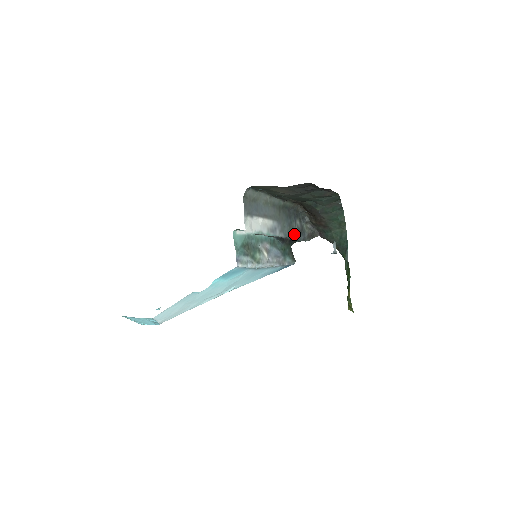
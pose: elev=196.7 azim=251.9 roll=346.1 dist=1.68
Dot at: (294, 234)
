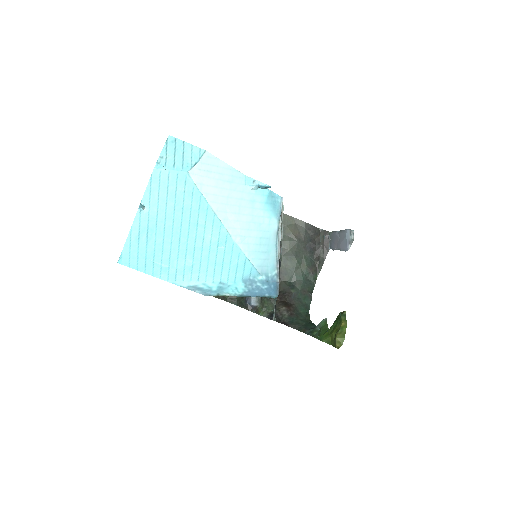
Dot at: occluded
